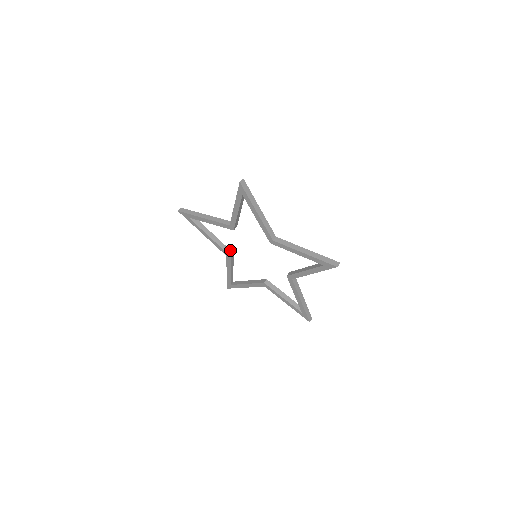
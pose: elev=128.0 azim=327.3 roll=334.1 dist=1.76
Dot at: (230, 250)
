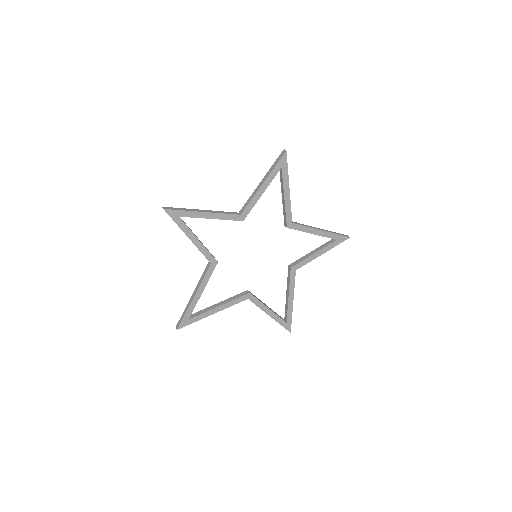
Dot at: (243, 292)
